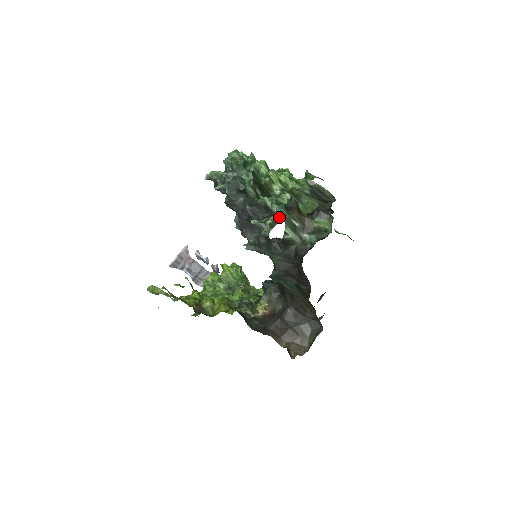
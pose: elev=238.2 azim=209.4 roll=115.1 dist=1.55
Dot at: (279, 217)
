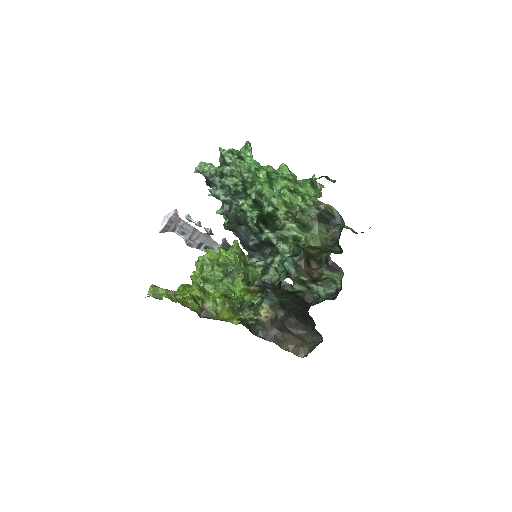
Dot at: (285, 257)
